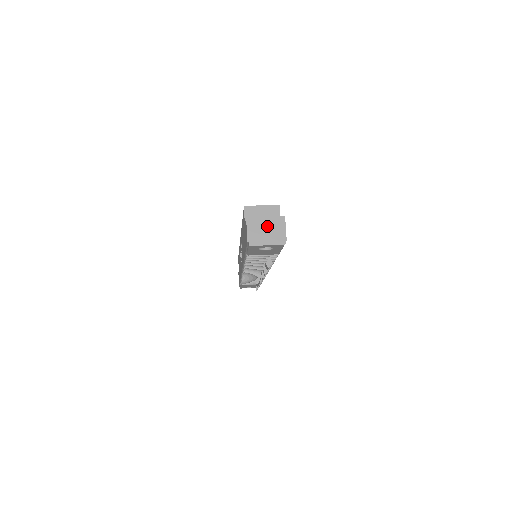
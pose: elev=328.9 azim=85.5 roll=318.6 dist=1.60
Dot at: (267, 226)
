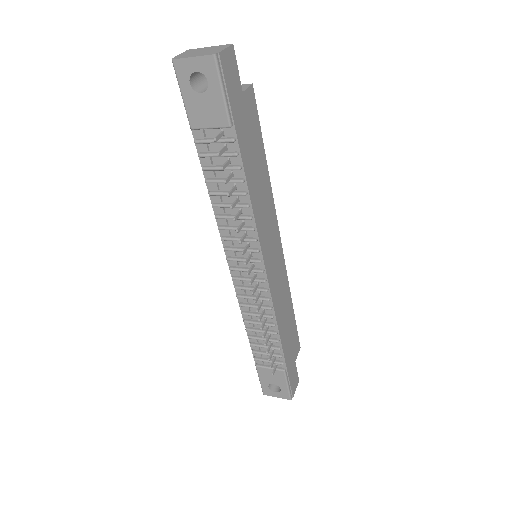
Dot at: (205, 50)
